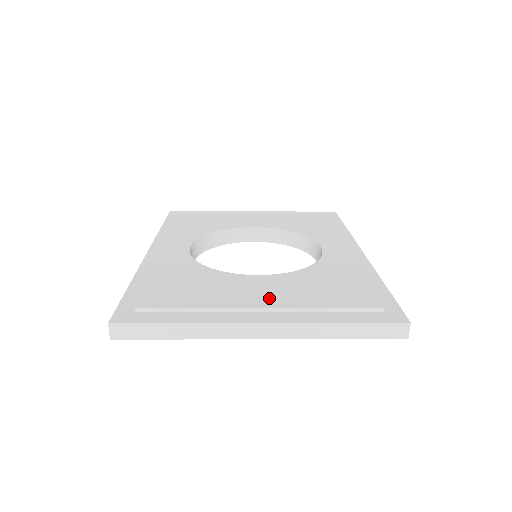
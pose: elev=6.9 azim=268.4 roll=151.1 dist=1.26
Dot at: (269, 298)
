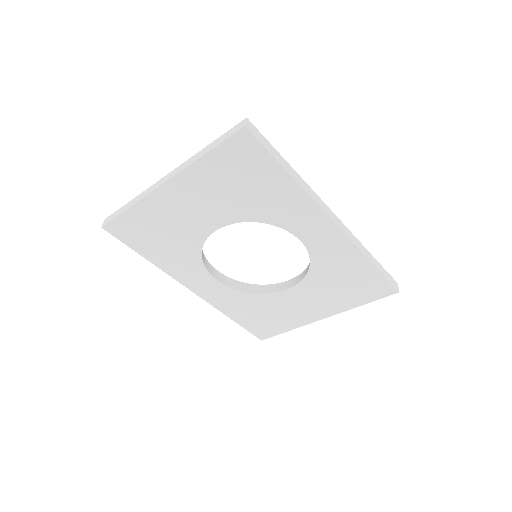
Dot at: occluded
